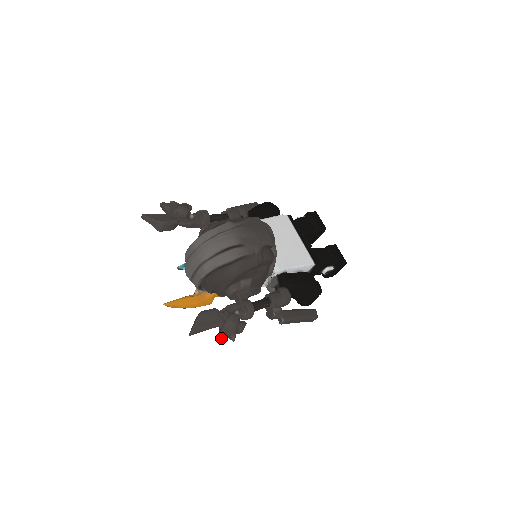
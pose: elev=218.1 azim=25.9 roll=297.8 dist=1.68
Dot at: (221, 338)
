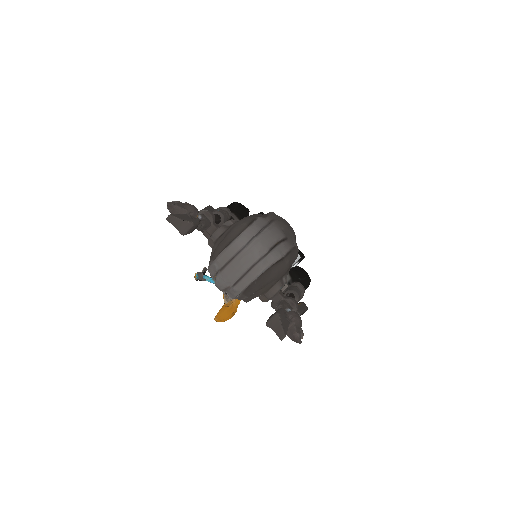
Dot at: (299, 337)
